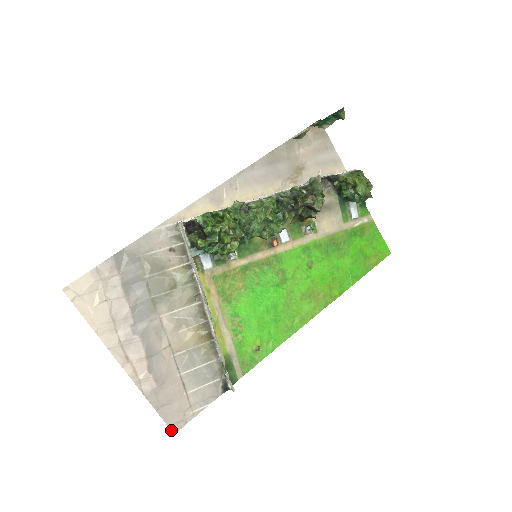
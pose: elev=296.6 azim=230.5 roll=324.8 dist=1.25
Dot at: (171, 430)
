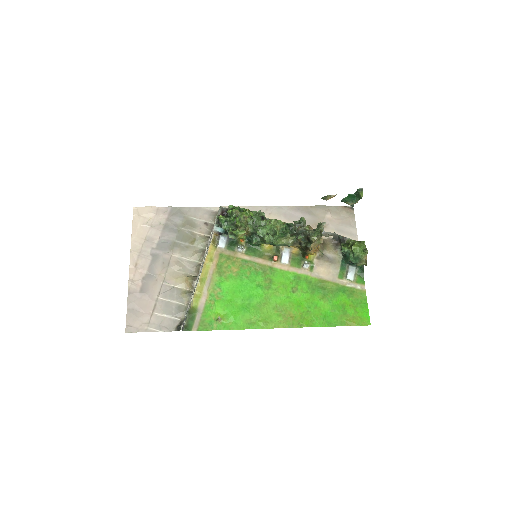
Dot at: (126, 328)
